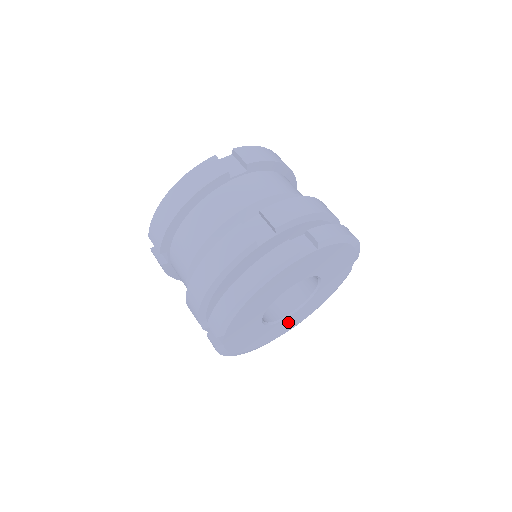
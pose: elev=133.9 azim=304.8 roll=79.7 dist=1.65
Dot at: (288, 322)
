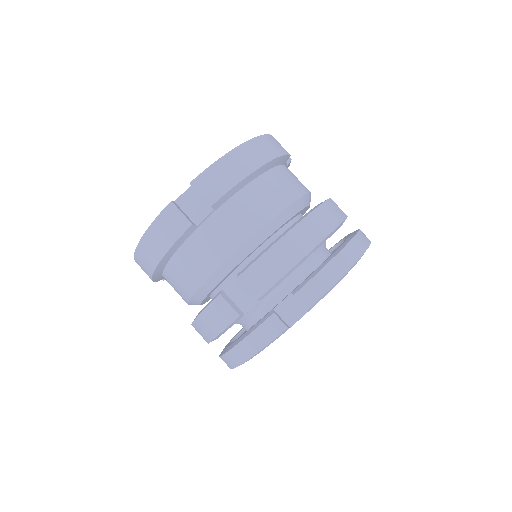
Dot at: occluded
